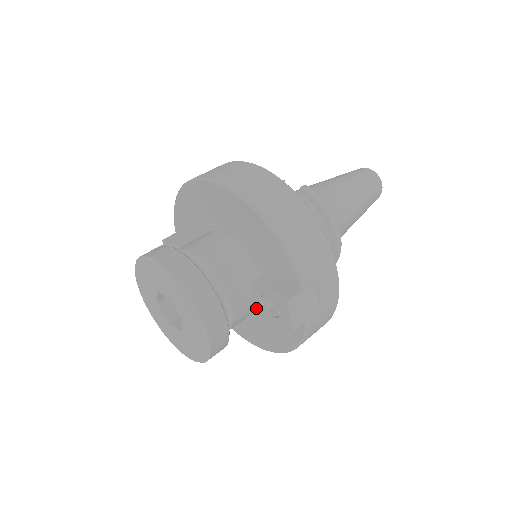
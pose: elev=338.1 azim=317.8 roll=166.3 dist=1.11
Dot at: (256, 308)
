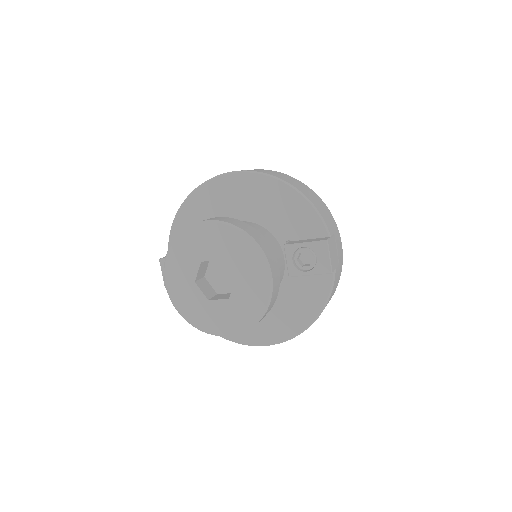
Dot at: occluded
